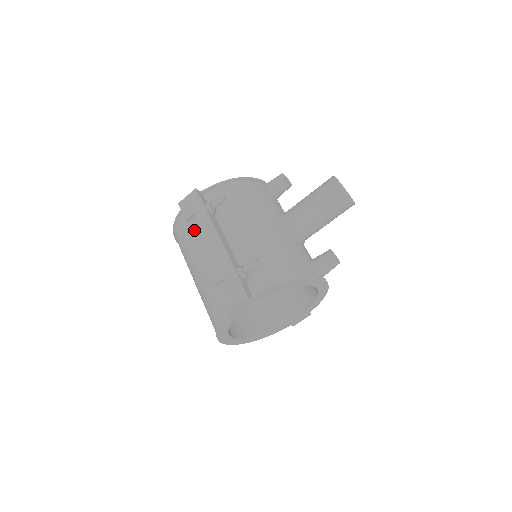
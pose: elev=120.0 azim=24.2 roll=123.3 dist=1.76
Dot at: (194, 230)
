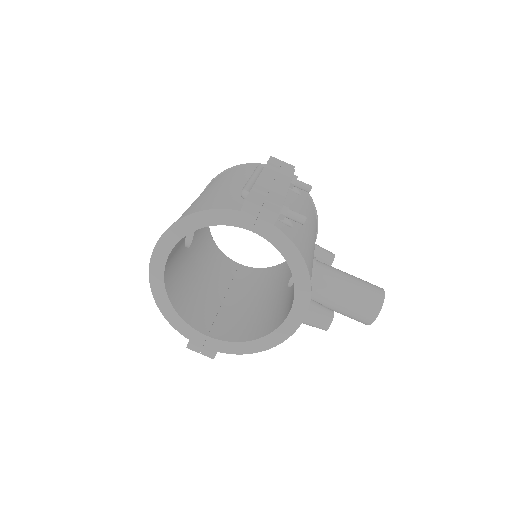
Dot at: (270, 168)
